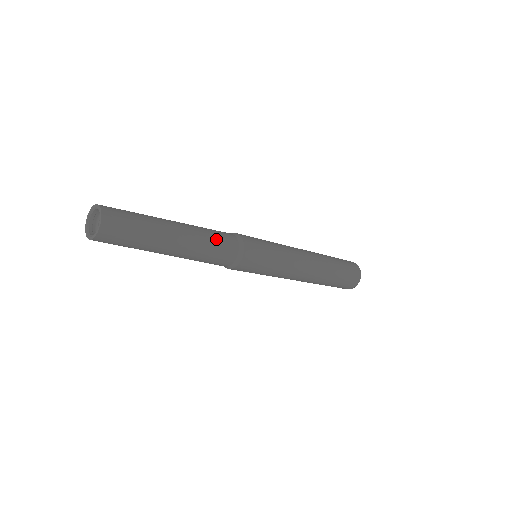
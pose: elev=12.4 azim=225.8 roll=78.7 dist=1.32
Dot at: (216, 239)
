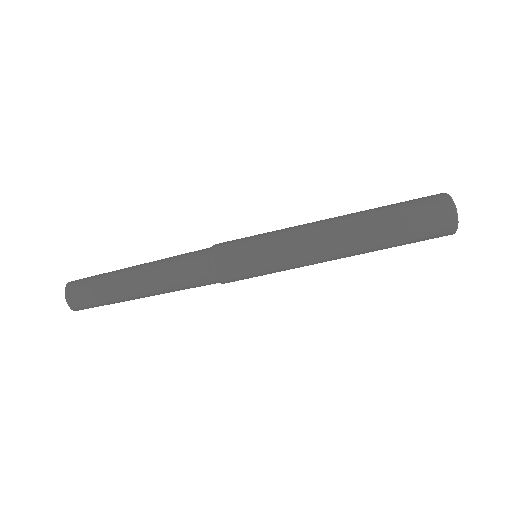
Dot at: (179, 260)
